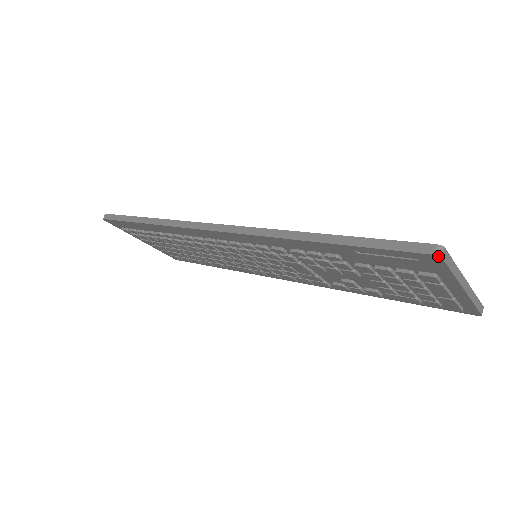
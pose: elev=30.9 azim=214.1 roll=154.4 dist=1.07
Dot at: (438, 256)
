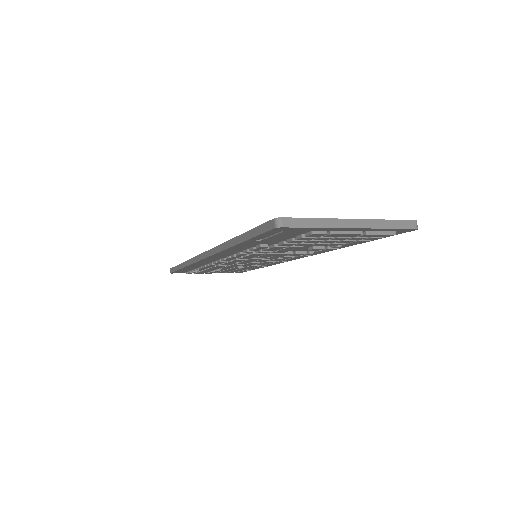
Dot at: (278, 228)
